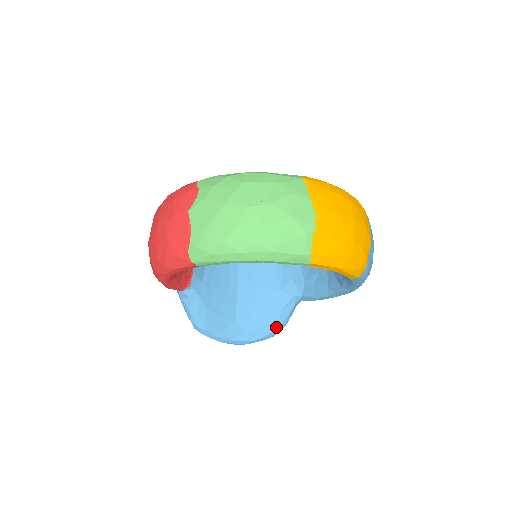
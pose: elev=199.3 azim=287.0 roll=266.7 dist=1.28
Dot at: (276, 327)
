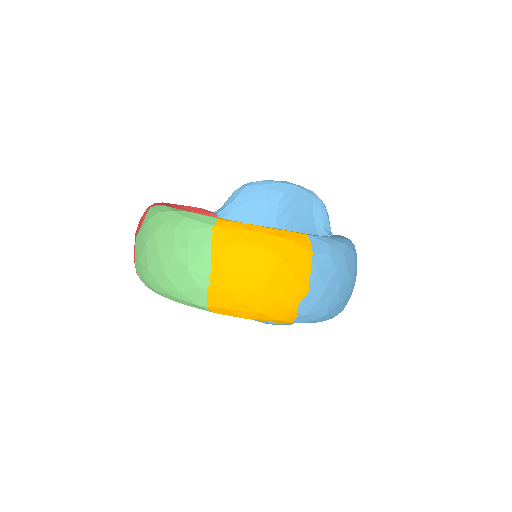
Dot at: occluded
